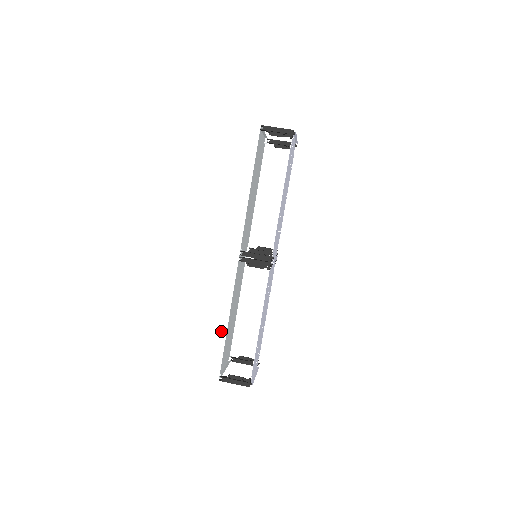
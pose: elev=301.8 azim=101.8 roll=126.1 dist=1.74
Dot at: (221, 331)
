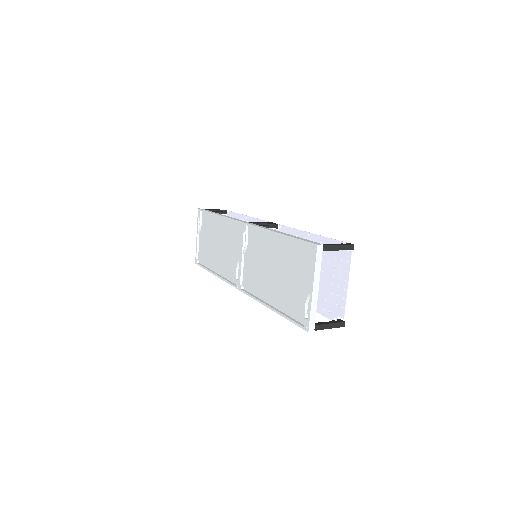
Dot at: (282, 234)
